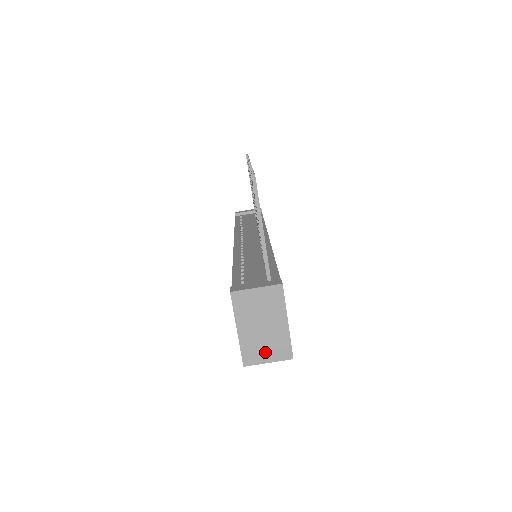
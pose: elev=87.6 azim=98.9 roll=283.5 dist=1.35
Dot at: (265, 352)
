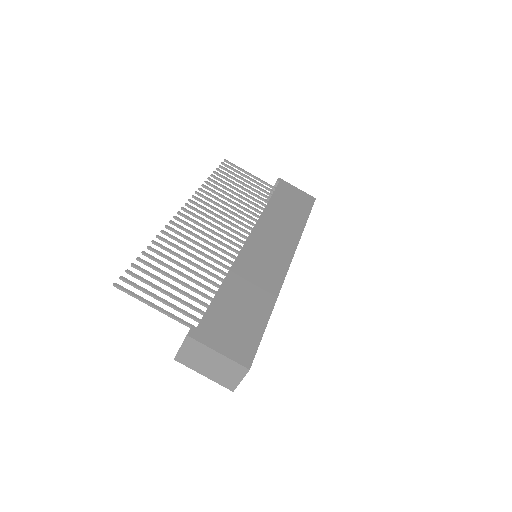
Dot at: (231, 377)
